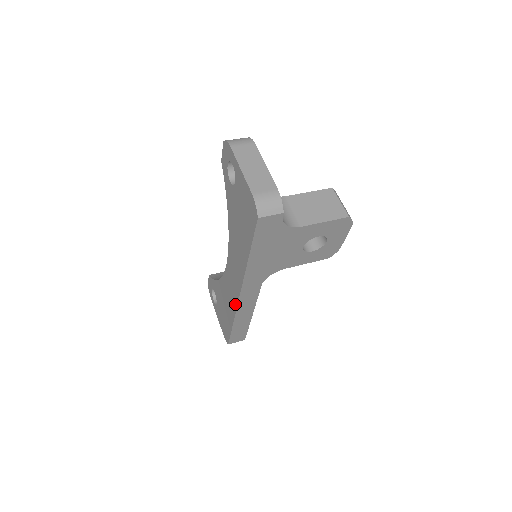
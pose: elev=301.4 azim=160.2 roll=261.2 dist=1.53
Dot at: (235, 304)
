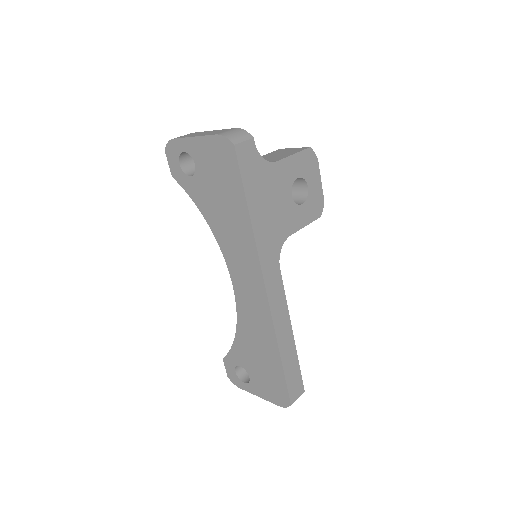
Dot at: (267, 317)
